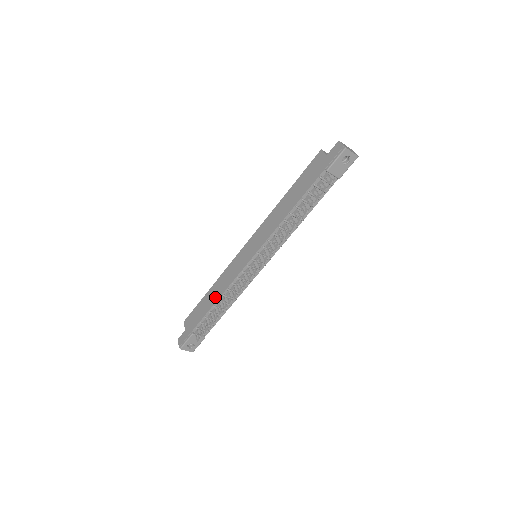
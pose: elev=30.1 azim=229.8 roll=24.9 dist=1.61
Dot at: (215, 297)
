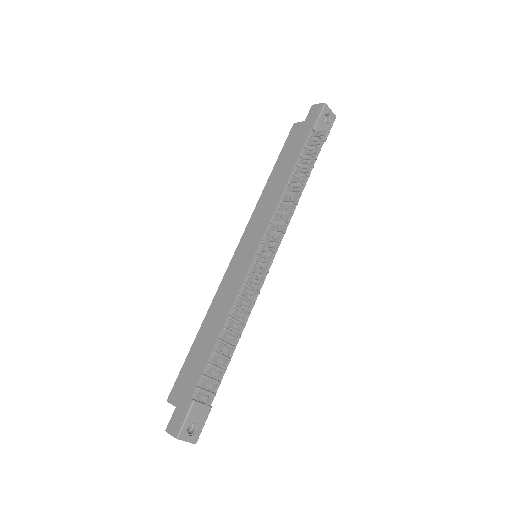
Dot at: (216, 327)
